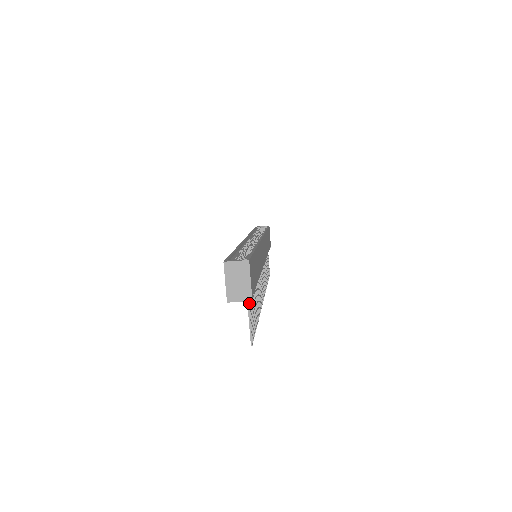
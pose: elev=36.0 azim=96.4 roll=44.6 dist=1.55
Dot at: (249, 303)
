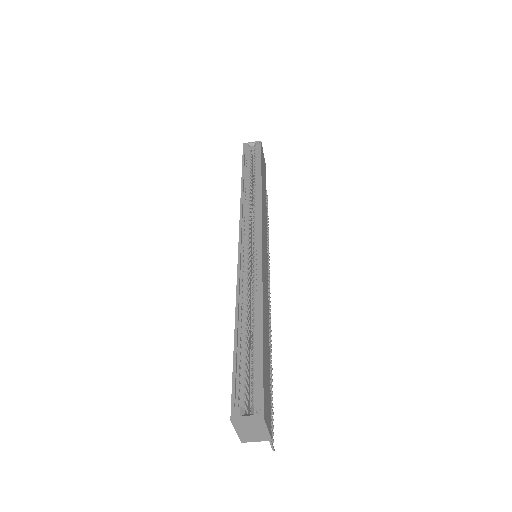
Dot at: occluded
